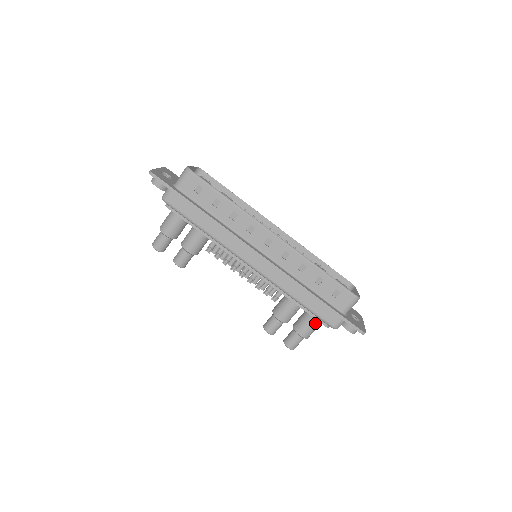
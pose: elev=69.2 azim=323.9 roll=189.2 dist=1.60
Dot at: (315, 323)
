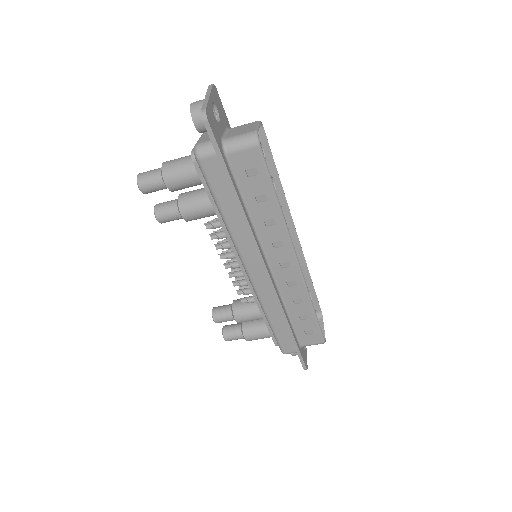
Dot at: (267, 337)
